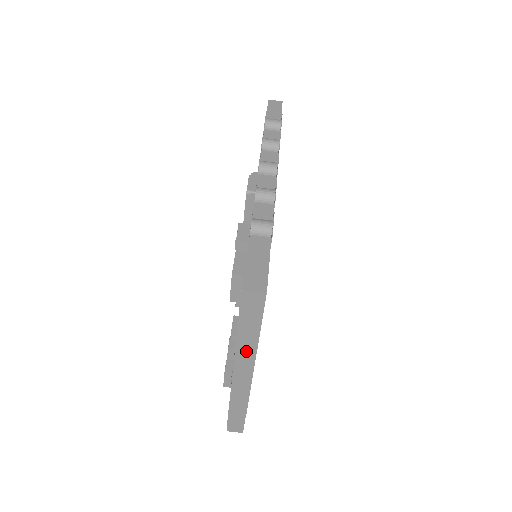
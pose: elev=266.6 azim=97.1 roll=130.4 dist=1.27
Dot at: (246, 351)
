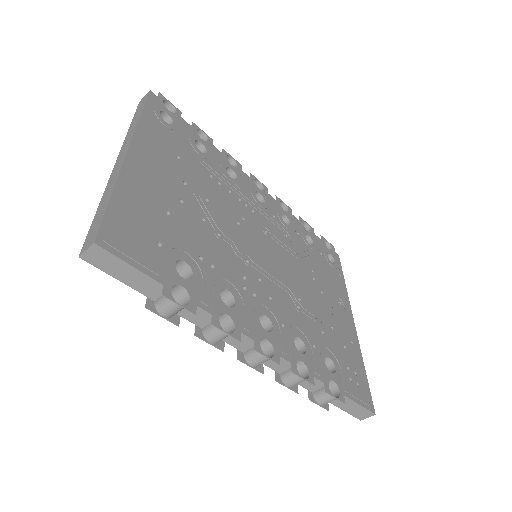
Dot at: occluded
